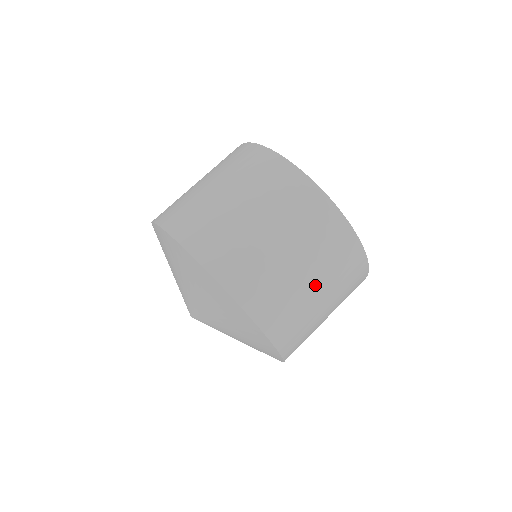
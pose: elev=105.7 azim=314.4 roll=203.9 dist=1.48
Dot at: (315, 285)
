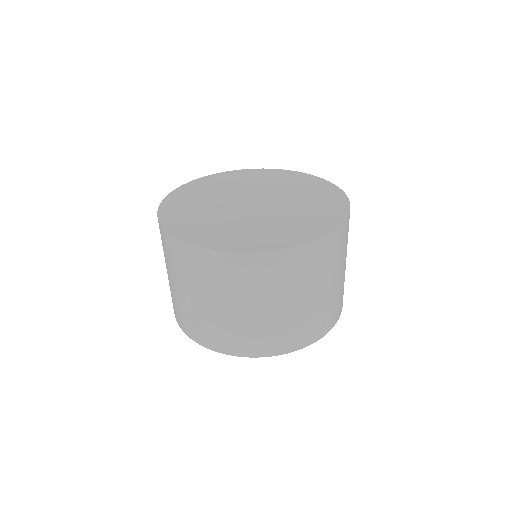
Dot at: (290, 303)
